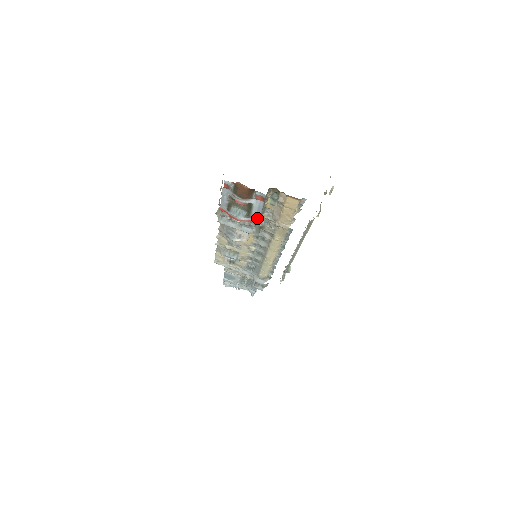
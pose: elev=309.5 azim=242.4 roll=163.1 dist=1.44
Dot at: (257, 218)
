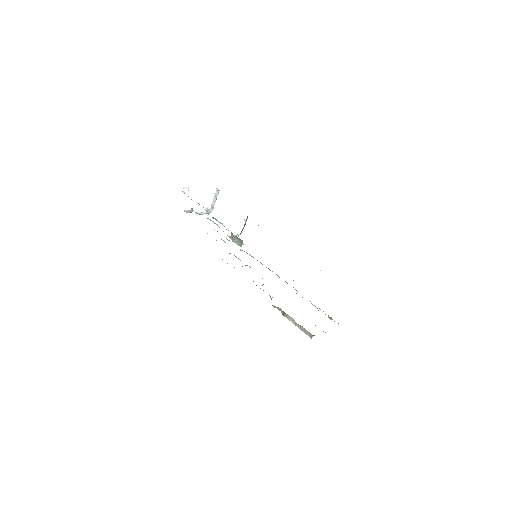
Dot at: occluded
